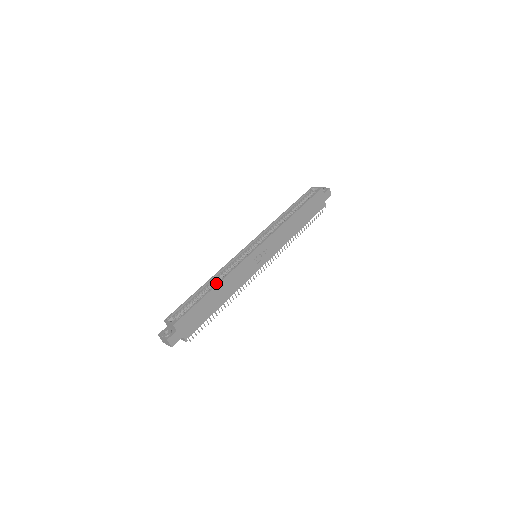
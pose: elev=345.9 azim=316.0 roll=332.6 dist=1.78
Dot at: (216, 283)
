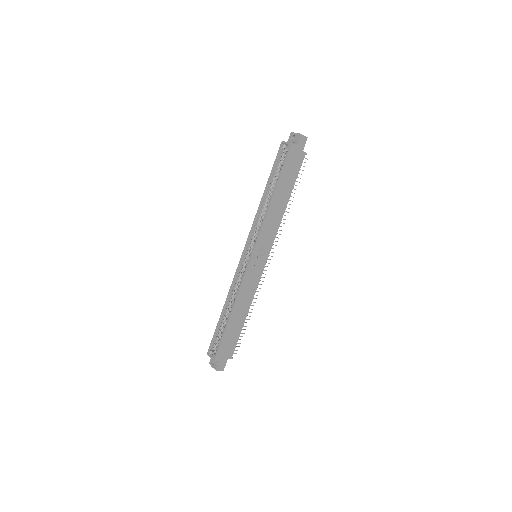
Dot at: (232, 303)
